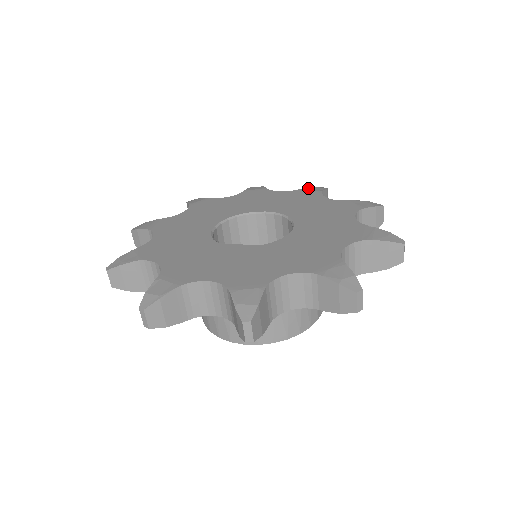
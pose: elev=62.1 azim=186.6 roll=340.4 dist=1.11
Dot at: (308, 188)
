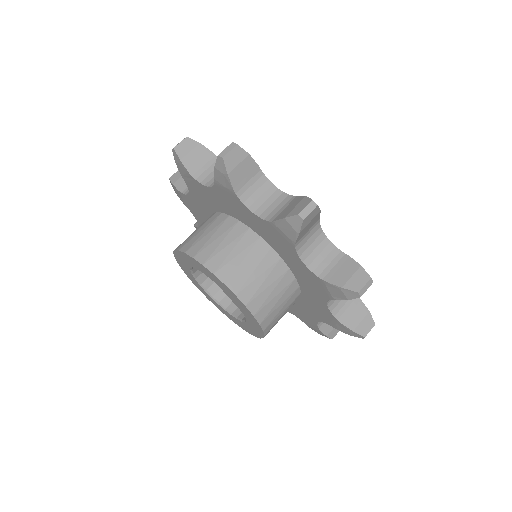
Dot at: occluded
